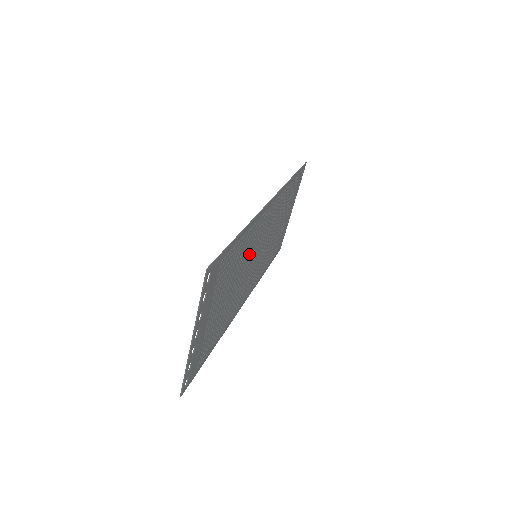
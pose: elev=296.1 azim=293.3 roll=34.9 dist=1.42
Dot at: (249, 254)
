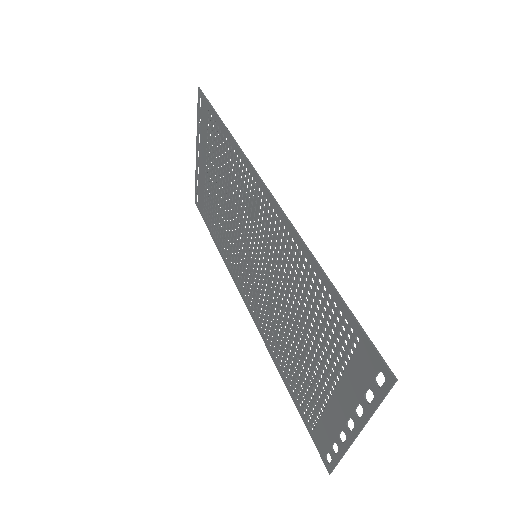
Dot at: (278, 270)
